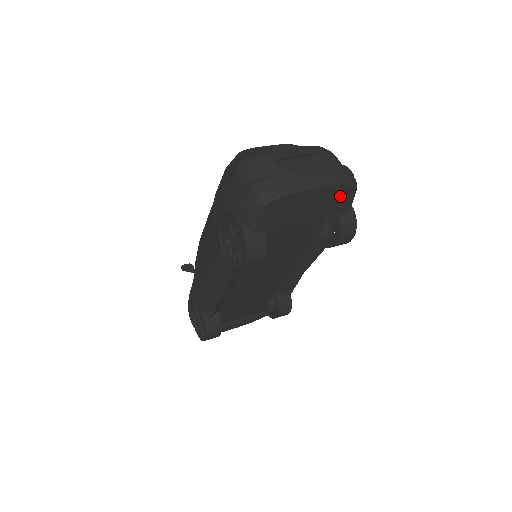
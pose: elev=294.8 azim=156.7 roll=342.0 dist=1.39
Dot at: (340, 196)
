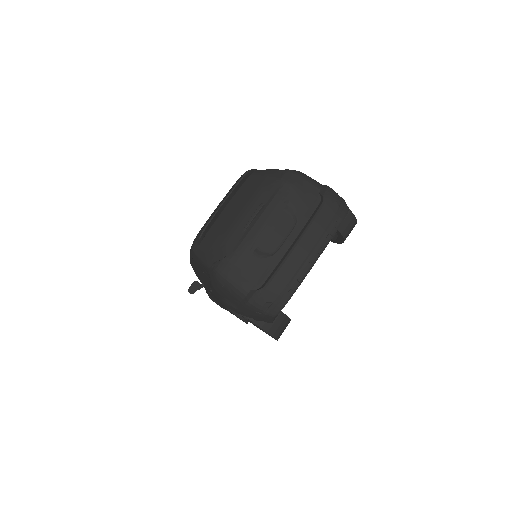
Dot at: occluded
